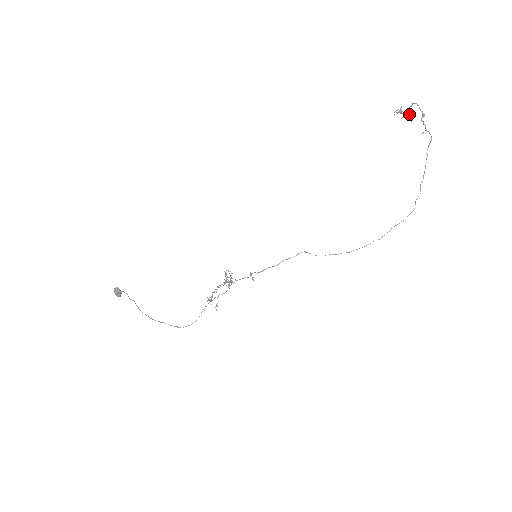
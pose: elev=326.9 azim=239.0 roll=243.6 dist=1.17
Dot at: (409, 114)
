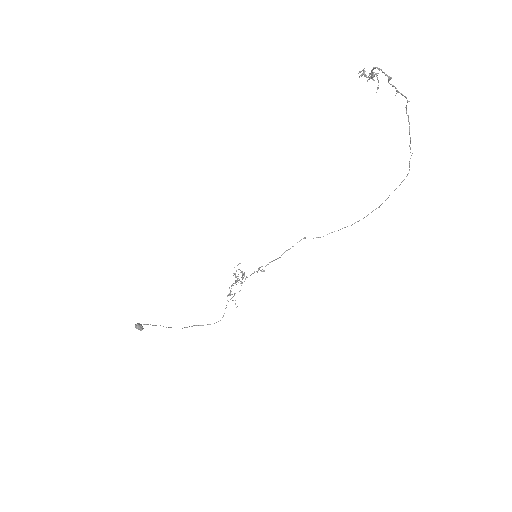
Dot at: (374, 76)
